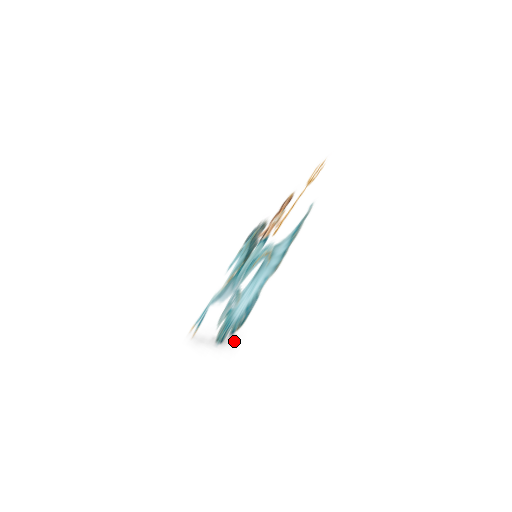
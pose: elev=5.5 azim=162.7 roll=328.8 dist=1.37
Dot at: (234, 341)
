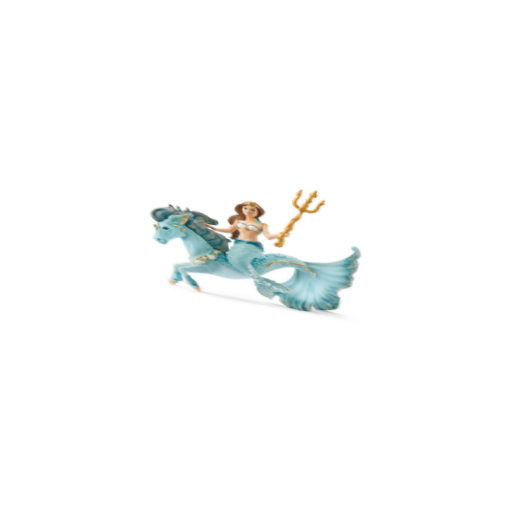
Dot at: (338, 316)
